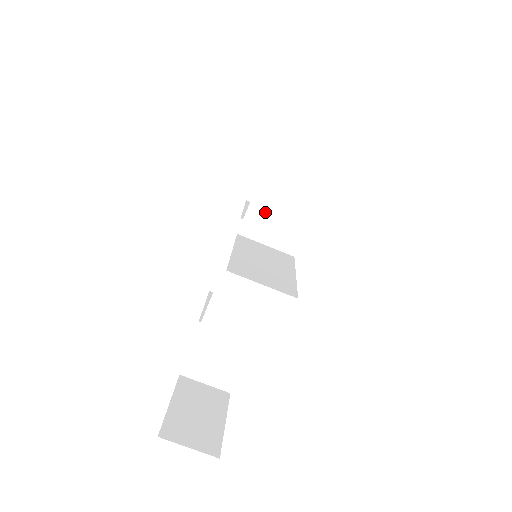
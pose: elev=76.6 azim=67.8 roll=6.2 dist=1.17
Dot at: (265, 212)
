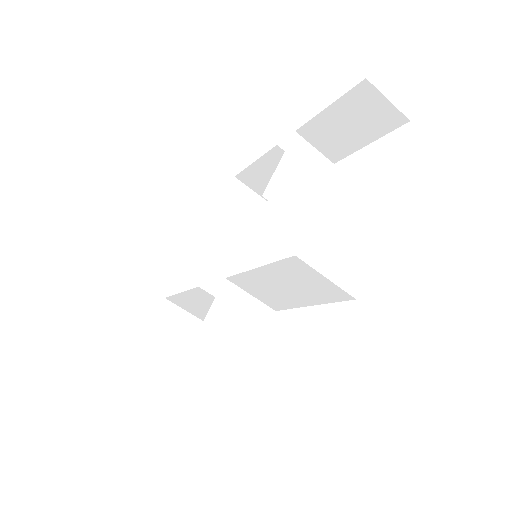
Dot at: (256, 283)
